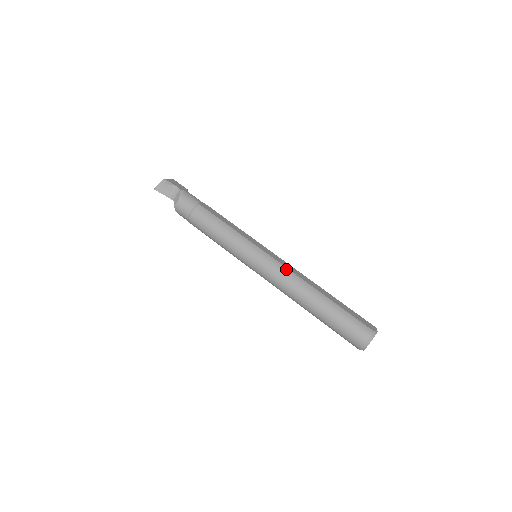
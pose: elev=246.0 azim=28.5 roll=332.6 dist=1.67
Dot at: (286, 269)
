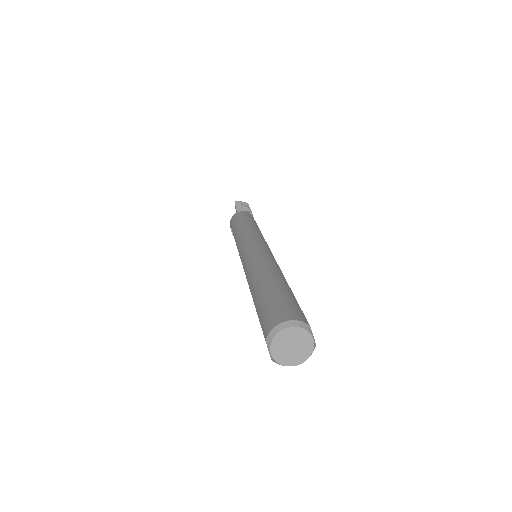
Dot at: (274, 258)
